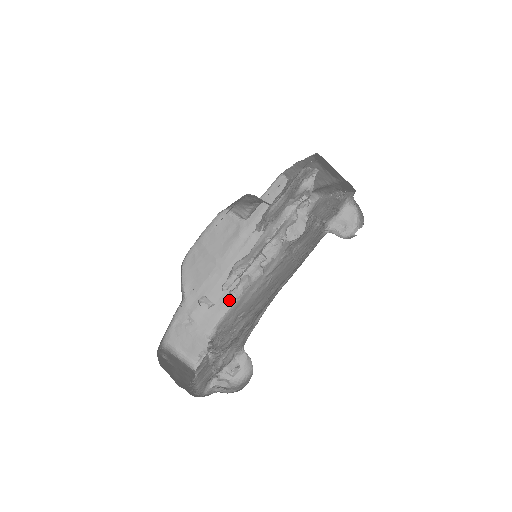
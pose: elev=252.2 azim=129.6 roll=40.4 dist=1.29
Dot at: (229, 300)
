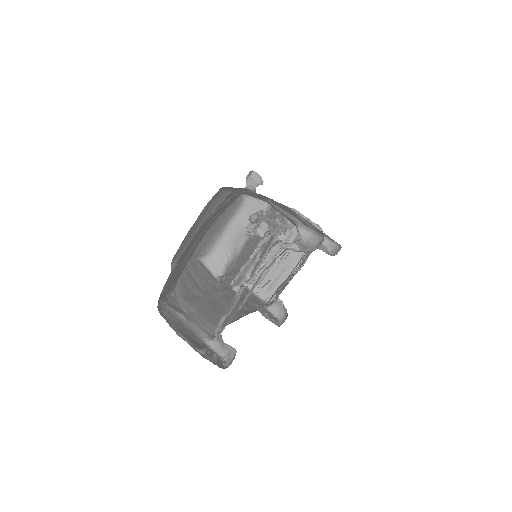
Dot at: occluded
